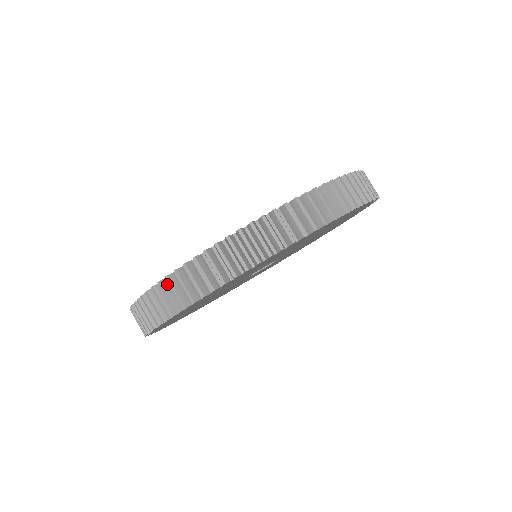
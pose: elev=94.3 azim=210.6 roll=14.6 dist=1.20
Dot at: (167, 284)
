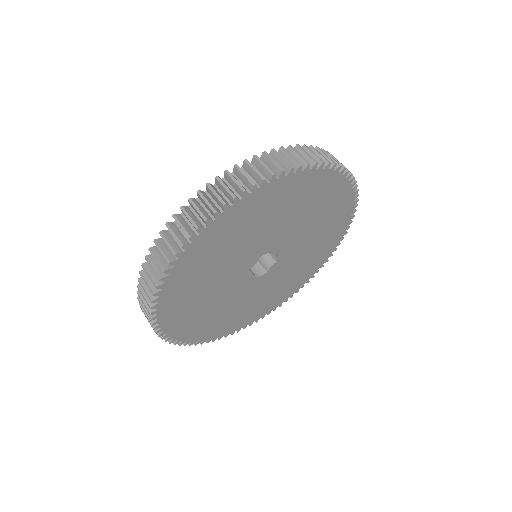
Dot at: occluded
